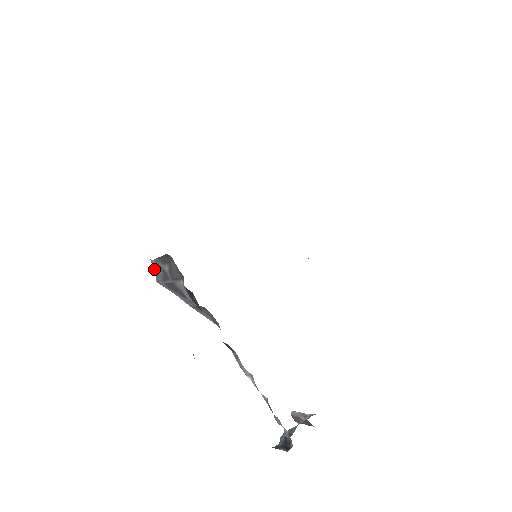
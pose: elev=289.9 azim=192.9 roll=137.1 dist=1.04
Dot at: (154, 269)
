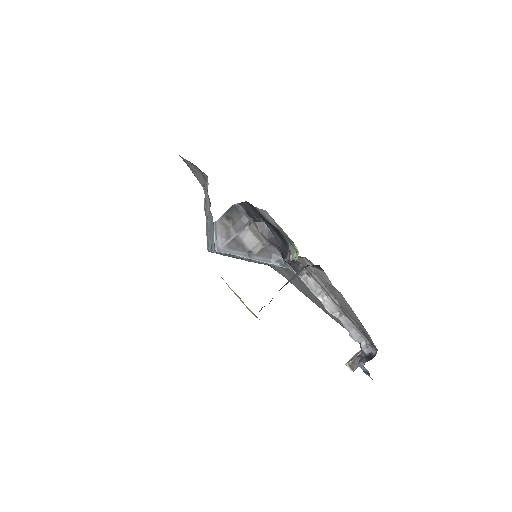
Dot at: (217, 232)
